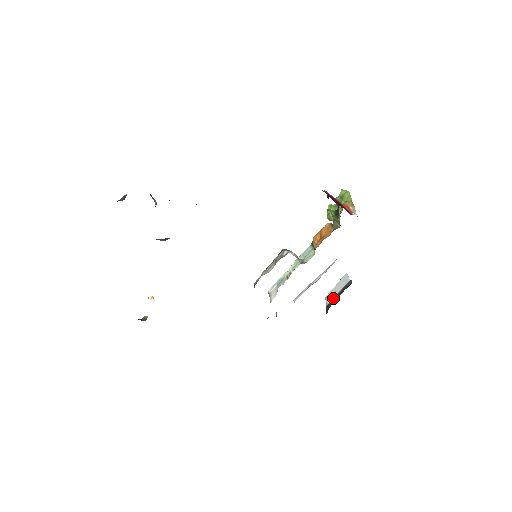
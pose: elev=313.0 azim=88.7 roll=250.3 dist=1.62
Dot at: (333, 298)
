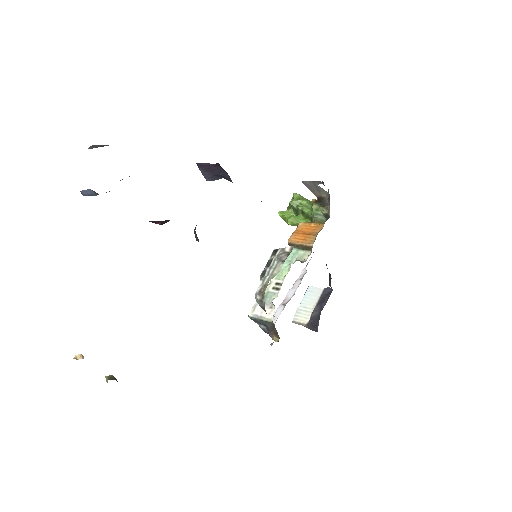
Dot at: (314, 312)
